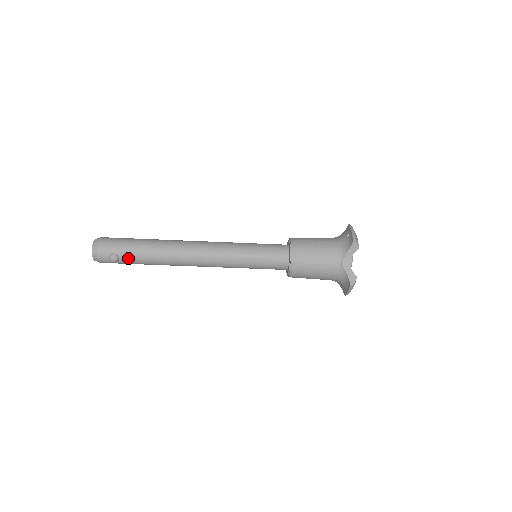
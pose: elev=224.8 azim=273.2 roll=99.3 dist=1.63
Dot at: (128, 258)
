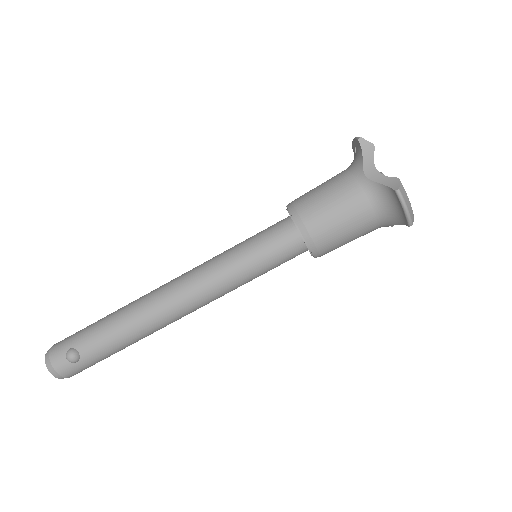
Dot at: (89, 346)
